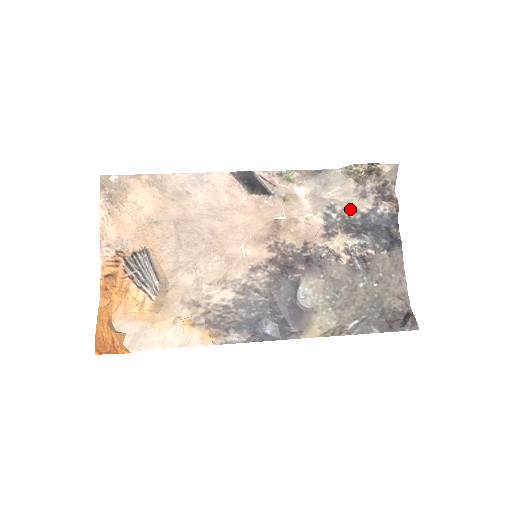
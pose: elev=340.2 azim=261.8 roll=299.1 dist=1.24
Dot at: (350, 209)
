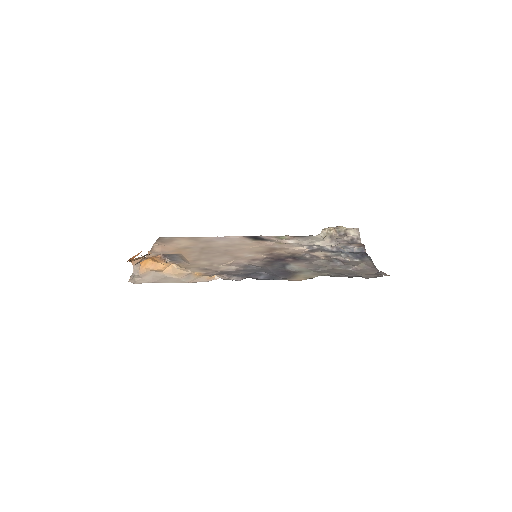
Dot at: (327, 246)
